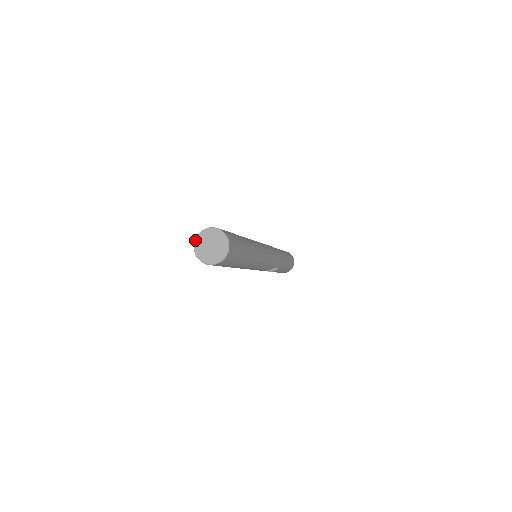
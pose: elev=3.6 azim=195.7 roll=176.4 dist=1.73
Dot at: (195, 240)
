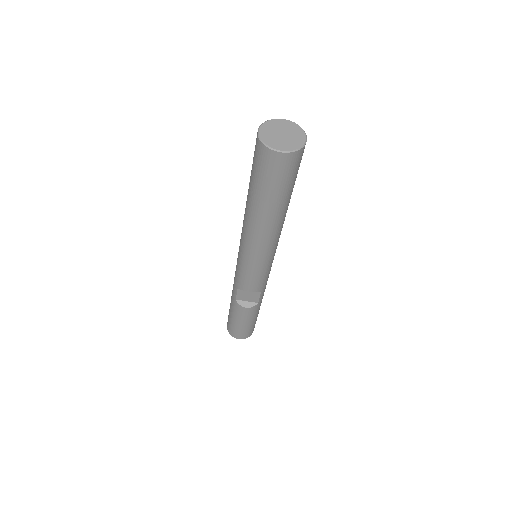
Dot at: (260, 126)
